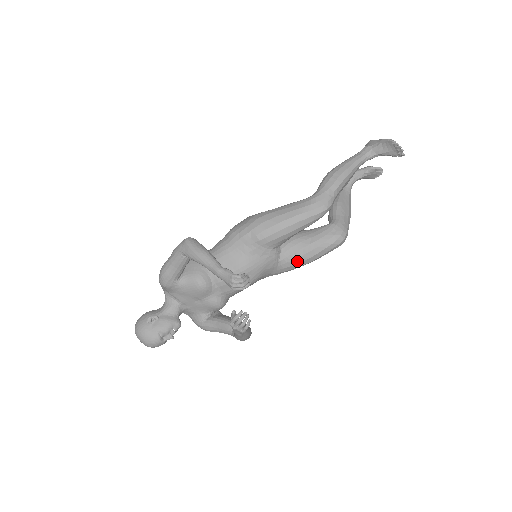
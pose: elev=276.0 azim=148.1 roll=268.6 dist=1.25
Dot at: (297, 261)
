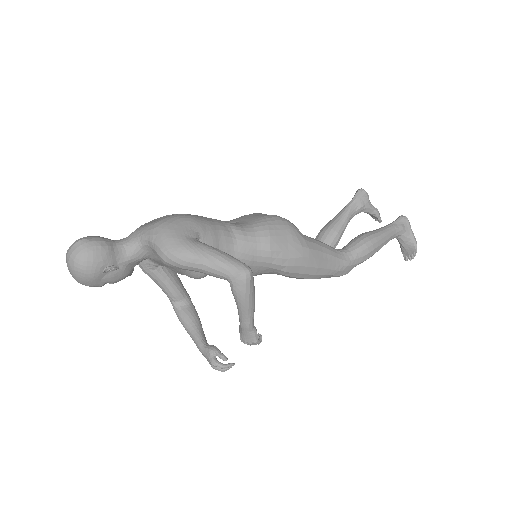
Dot at: occluded
